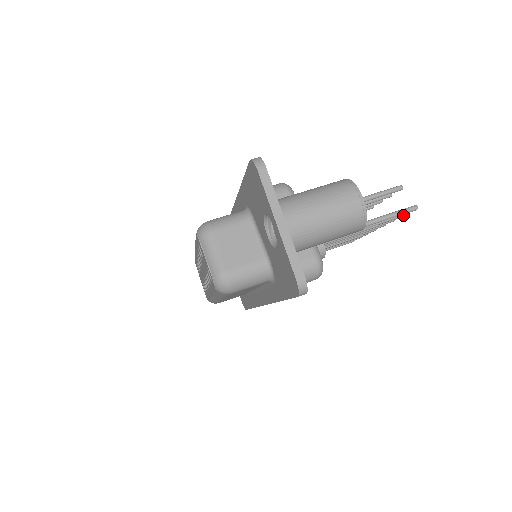
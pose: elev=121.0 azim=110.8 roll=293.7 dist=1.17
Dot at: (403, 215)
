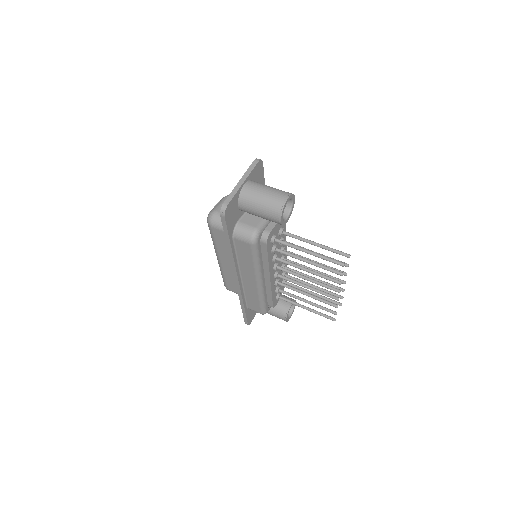
Dot at: (340, 273)
